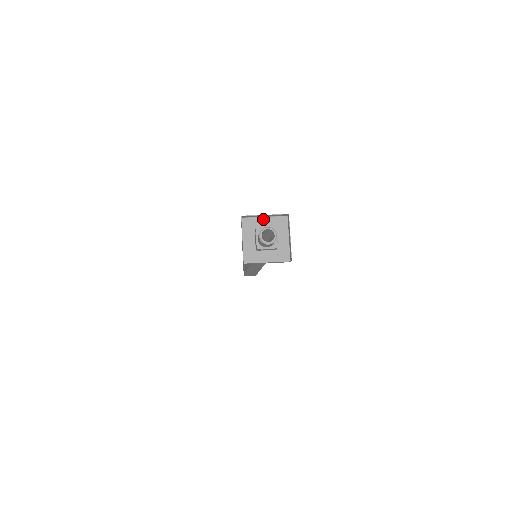
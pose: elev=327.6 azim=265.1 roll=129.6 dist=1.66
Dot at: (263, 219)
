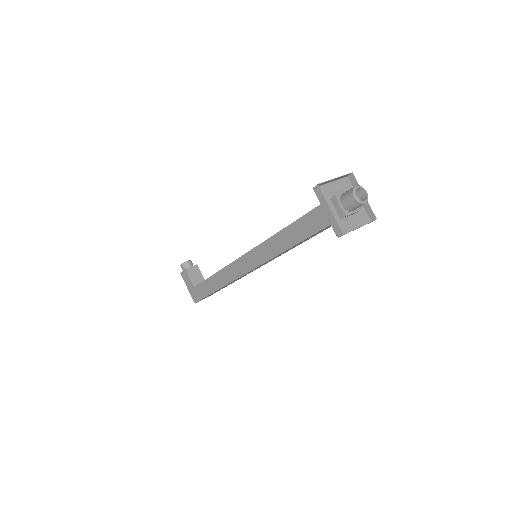
Dot at: (330, 185)
